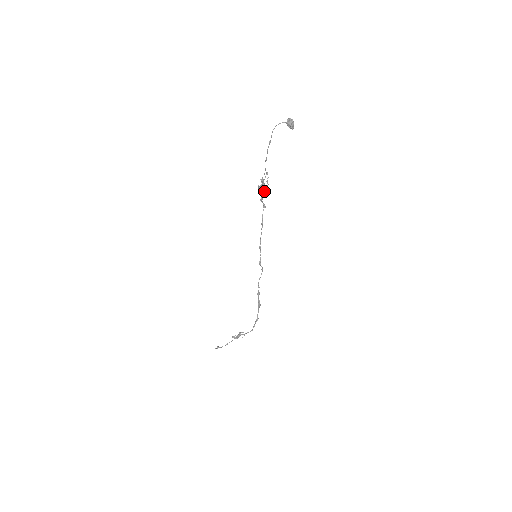
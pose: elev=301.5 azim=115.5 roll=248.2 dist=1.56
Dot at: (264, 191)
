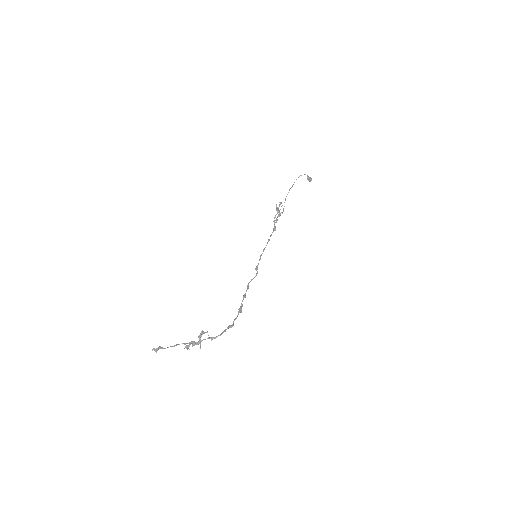
Dot at: (279, 215)
